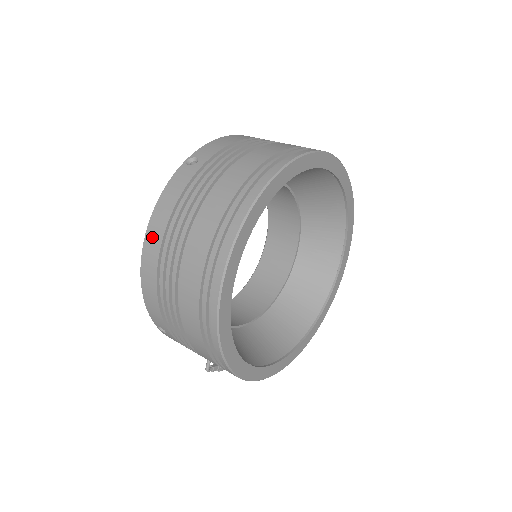
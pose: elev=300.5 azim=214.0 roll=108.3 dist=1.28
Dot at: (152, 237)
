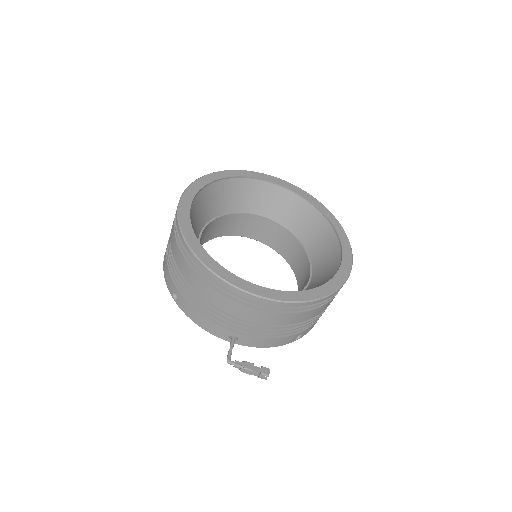
Dot at: occluded
